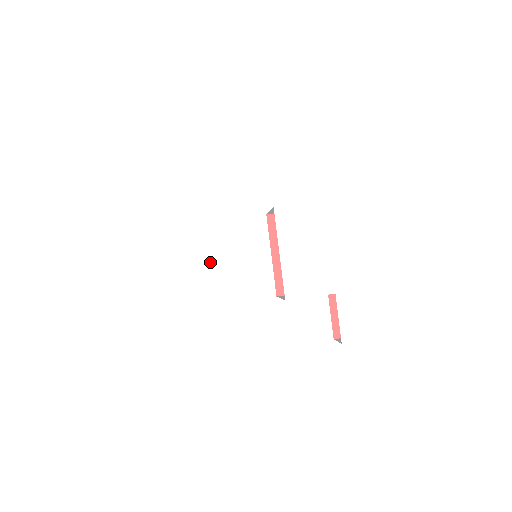
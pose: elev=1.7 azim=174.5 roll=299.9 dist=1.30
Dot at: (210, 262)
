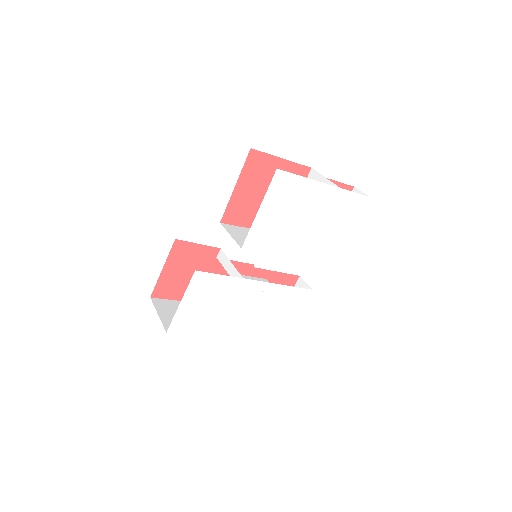
Dot at: (252, 302)
